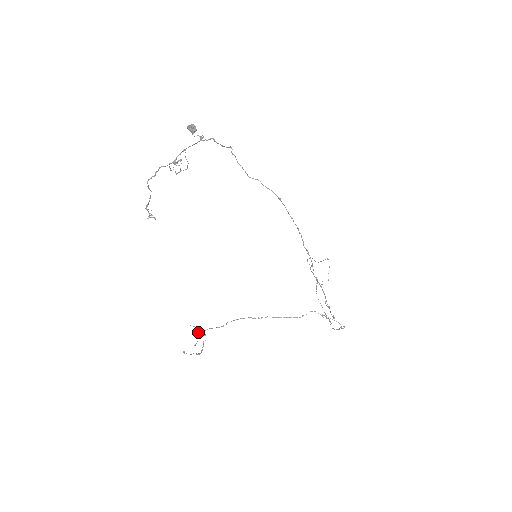
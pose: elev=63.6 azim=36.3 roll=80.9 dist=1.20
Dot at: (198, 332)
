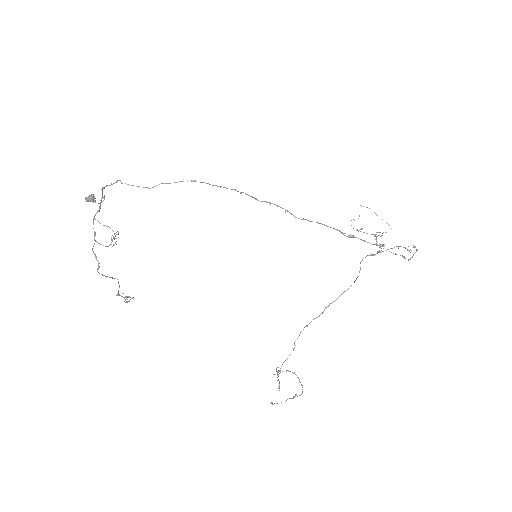
Dot at: occluded
